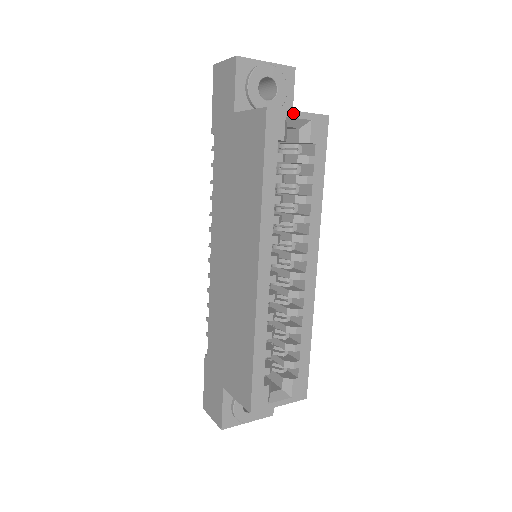
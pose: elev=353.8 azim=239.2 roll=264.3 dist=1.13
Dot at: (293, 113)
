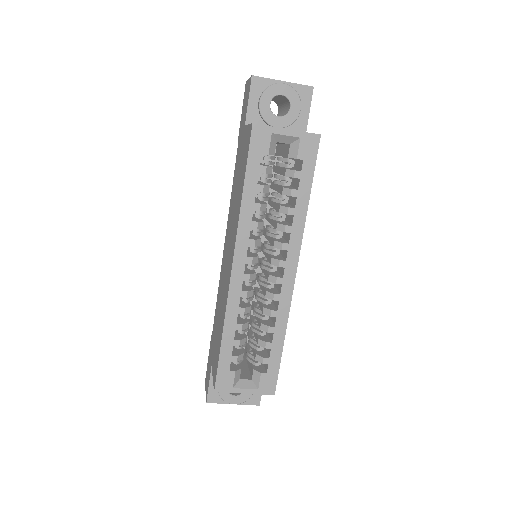
Dot at: (280, 130)
